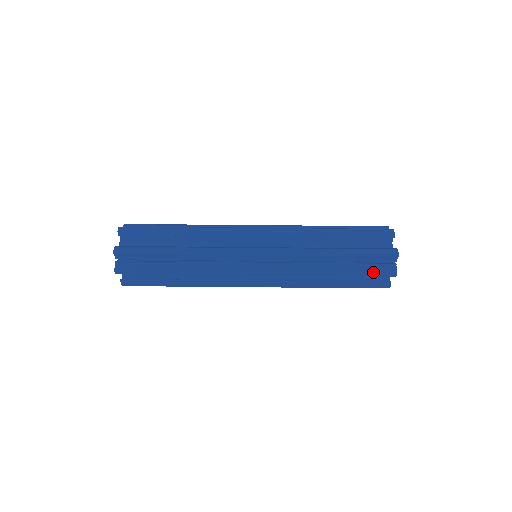
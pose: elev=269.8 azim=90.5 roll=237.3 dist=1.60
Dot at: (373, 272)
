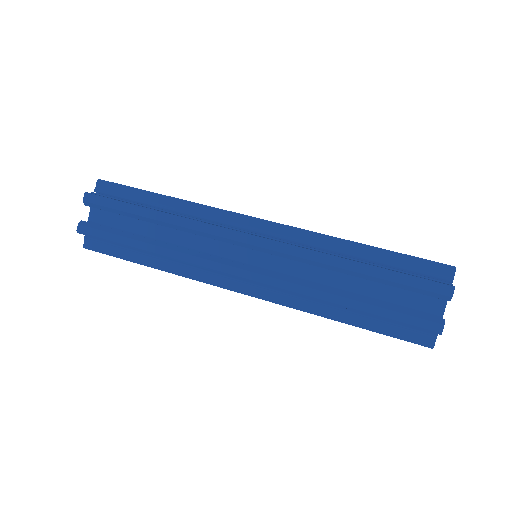
Dot at: (417, 277)
